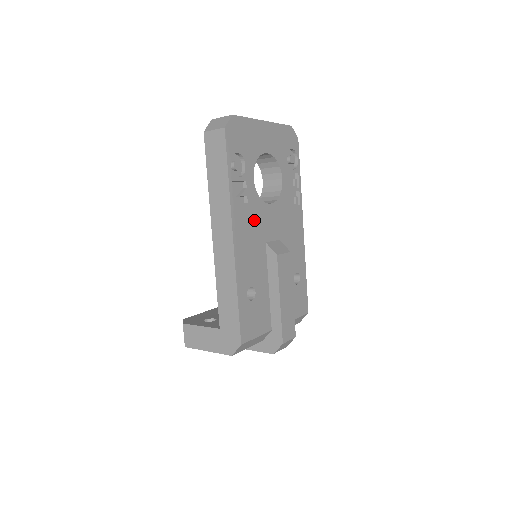
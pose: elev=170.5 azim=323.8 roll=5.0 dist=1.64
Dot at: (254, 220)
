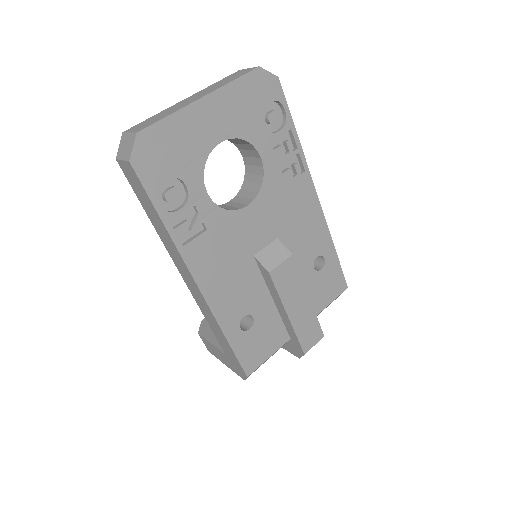
Dot at: (225, 243)
